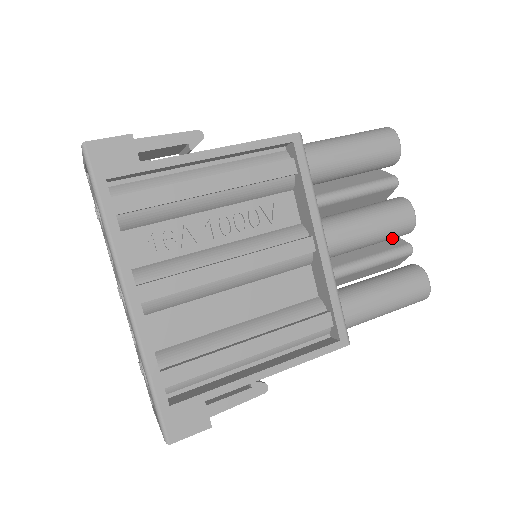
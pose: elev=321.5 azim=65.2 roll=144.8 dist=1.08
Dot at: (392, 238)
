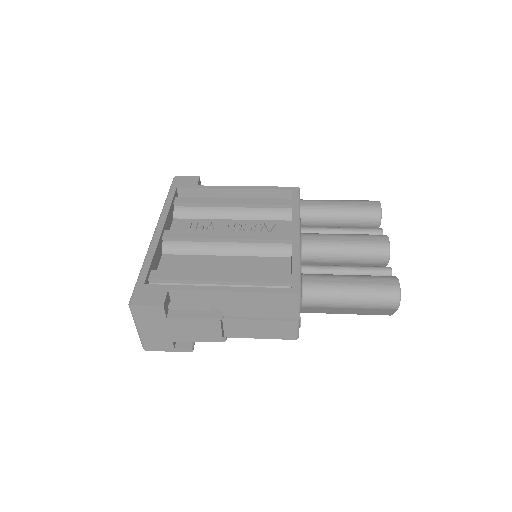
Dot at: (369, 257)
